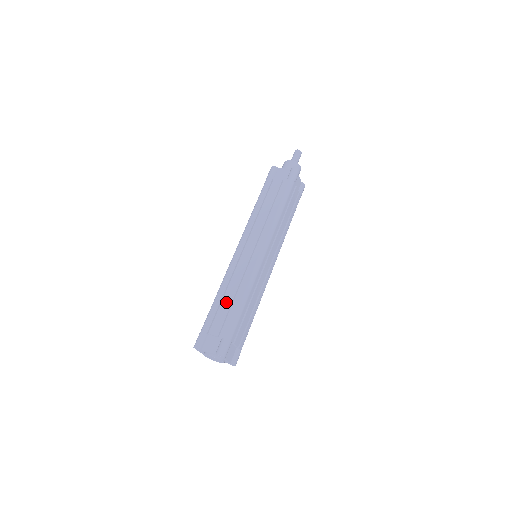
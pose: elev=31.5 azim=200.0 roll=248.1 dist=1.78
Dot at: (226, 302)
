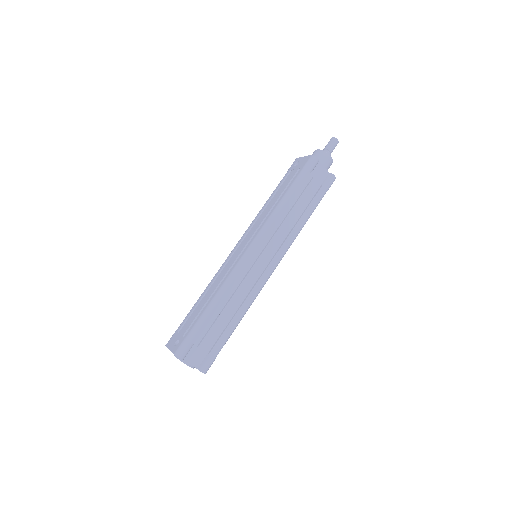
Dot at: (224, 315)
